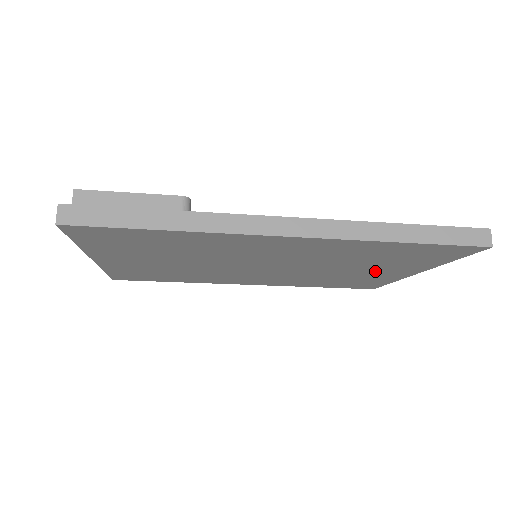
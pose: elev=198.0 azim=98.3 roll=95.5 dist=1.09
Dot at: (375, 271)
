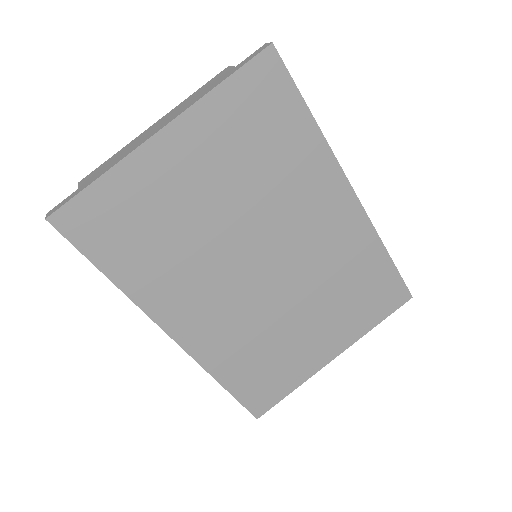
Dot at: (317, 333)
